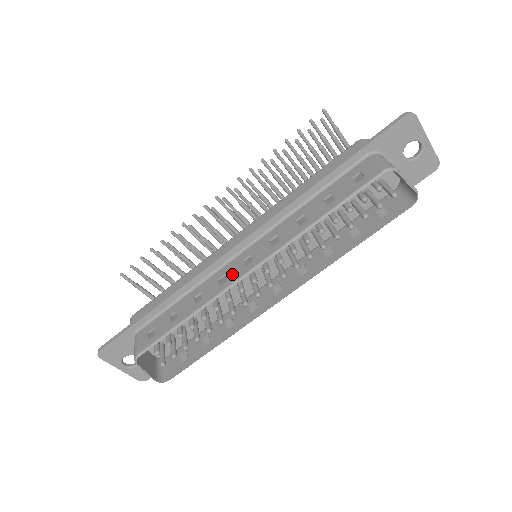
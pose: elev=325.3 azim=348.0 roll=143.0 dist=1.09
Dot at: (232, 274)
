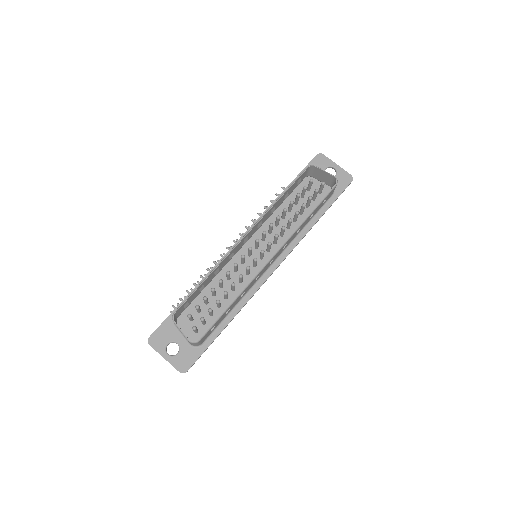
Dot at: (235, 248)
